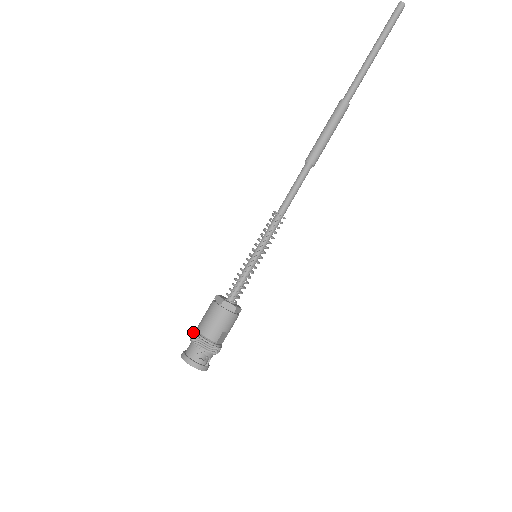
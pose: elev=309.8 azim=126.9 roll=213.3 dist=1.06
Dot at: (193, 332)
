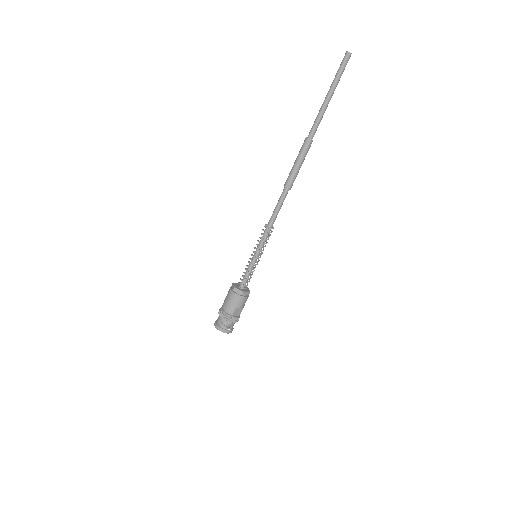
Dot at: (220, 308)
